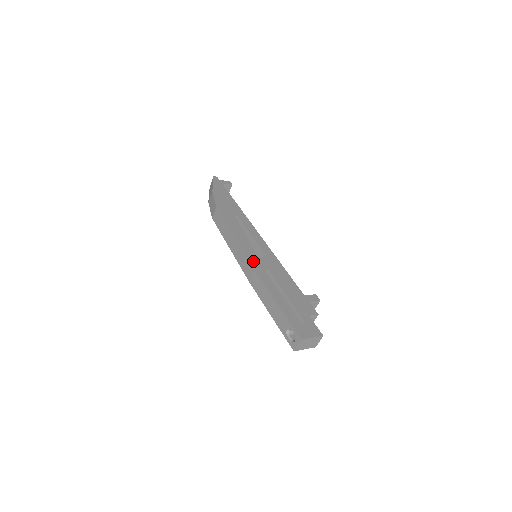
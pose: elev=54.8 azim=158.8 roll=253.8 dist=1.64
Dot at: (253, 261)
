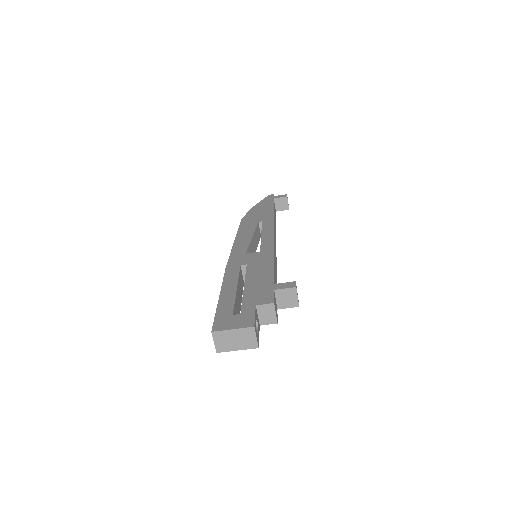
Dot at: (234, 258)
